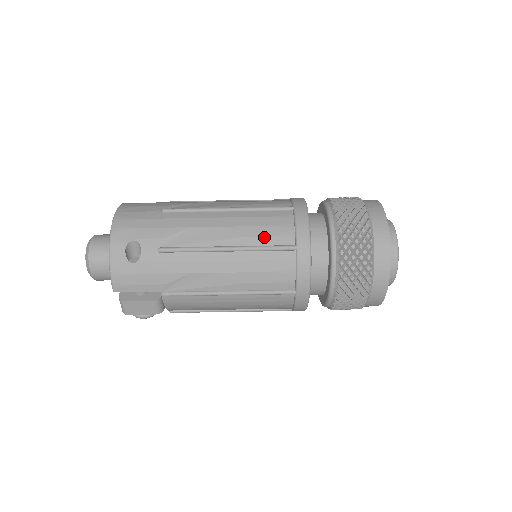
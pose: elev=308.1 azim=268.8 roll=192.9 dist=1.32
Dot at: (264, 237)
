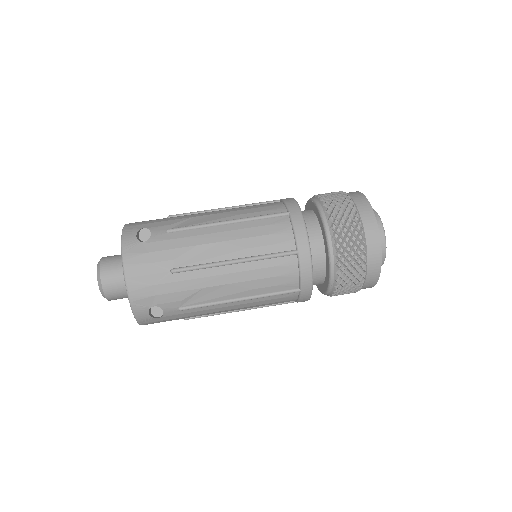
Dot at: (272, 287)
